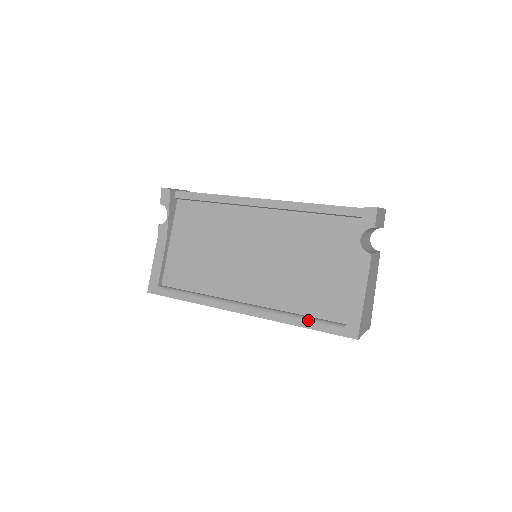
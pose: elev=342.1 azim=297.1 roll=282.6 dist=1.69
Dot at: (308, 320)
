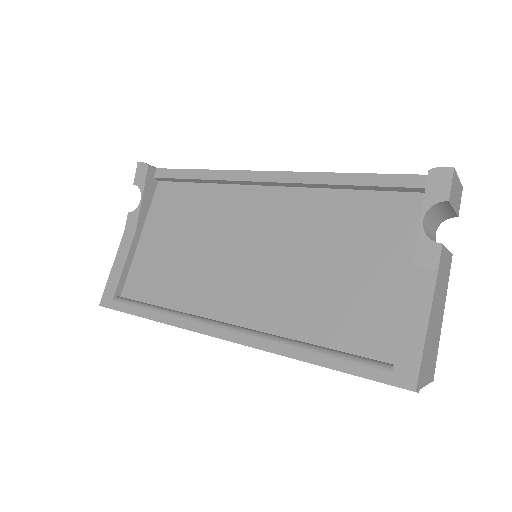
Dot at: (329, 353)
